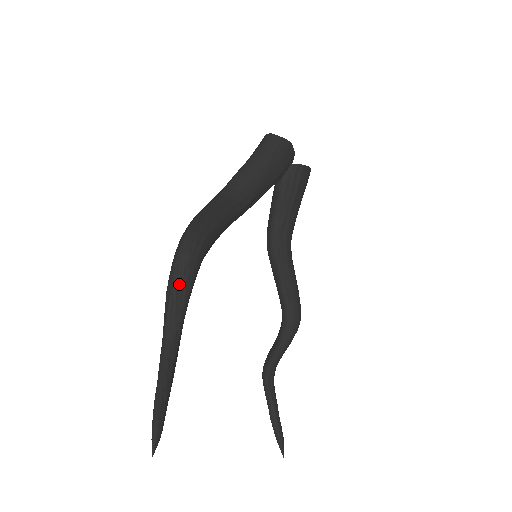
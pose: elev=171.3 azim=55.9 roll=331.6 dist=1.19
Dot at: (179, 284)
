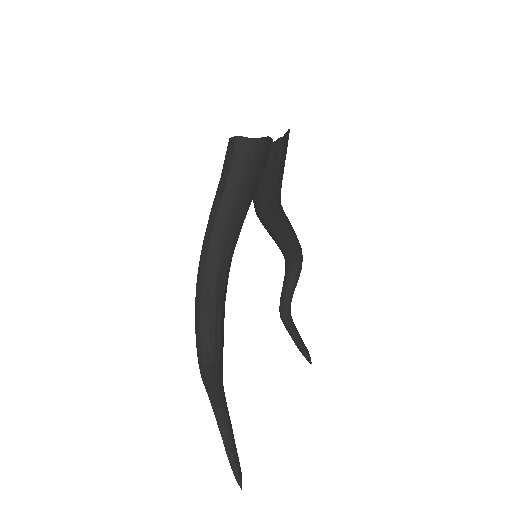
Dot at: (212, 375)
